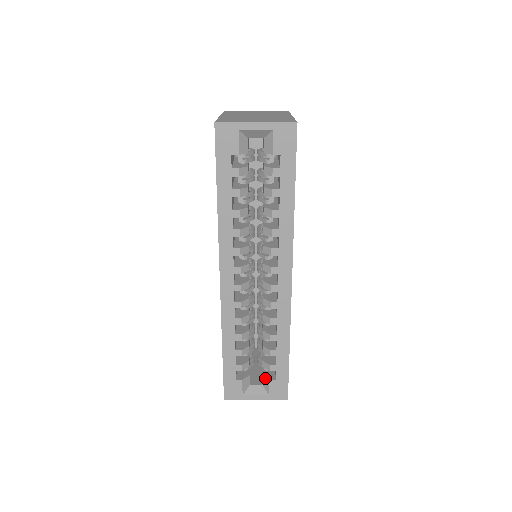
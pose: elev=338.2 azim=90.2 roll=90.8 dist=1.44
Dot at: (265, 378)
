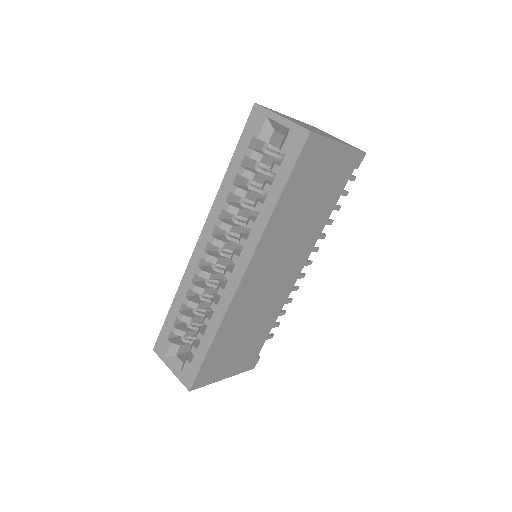
Dot at: (187, 357)
